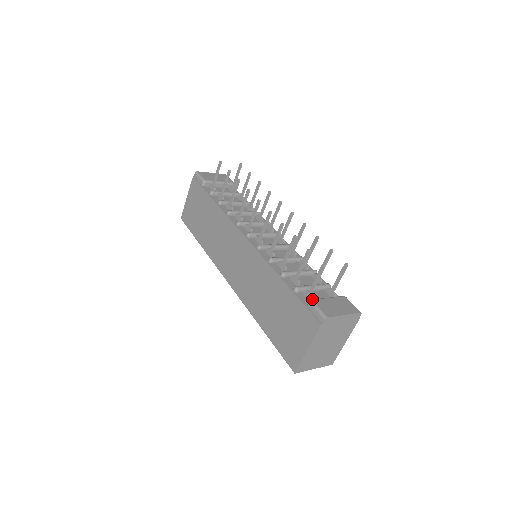
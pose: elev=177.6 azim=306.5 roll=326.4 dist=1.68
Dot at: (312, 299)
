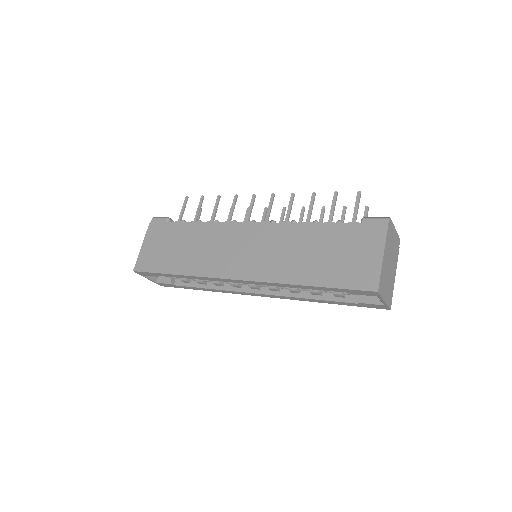
Dot at: (362, 219)
